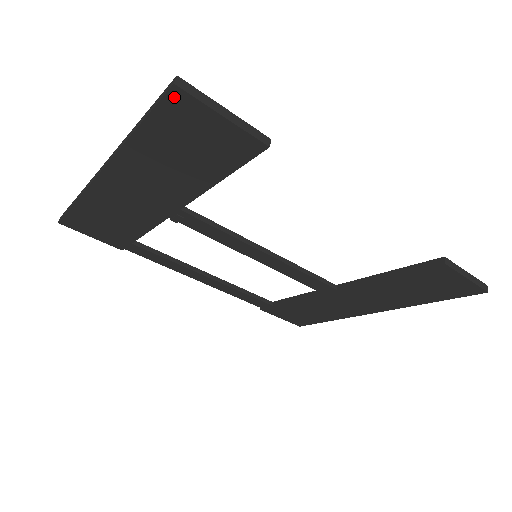
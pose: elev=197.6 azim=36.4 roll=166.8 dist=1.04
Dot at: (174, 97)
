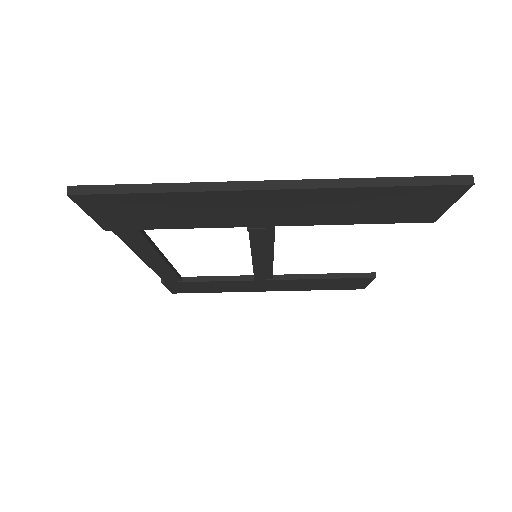
Dot at: (456, 188)
